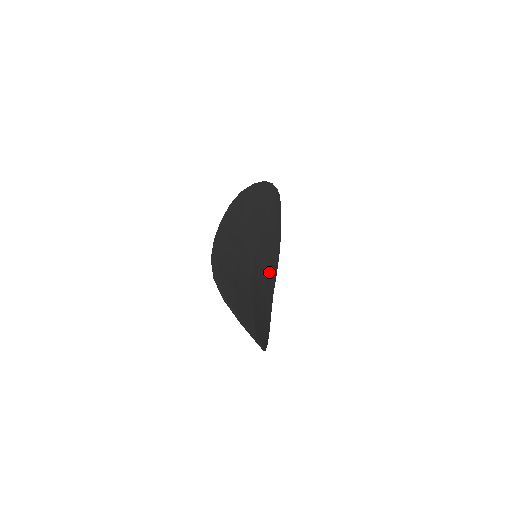
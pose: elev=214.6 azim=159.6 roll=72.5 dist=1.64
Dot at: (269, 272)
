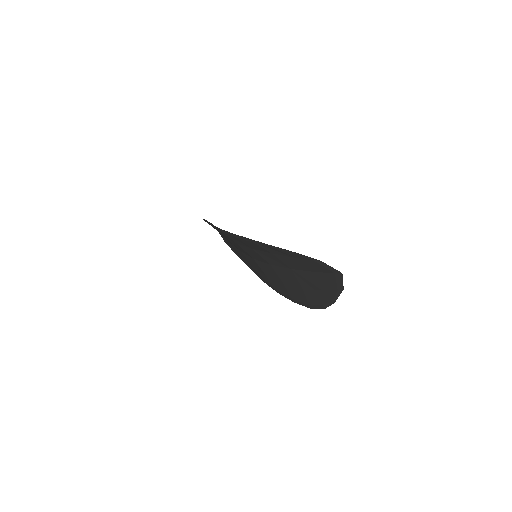
Dot at: occluded
